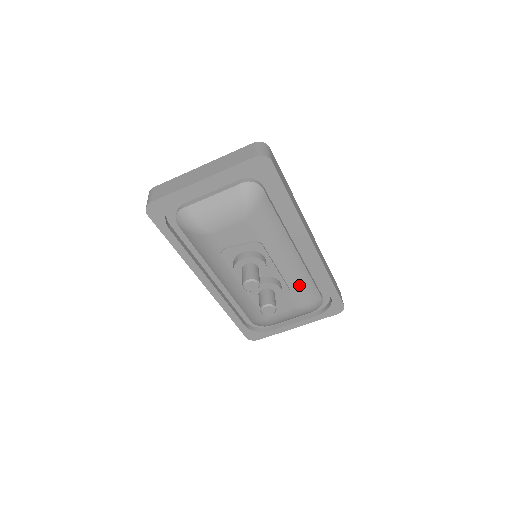
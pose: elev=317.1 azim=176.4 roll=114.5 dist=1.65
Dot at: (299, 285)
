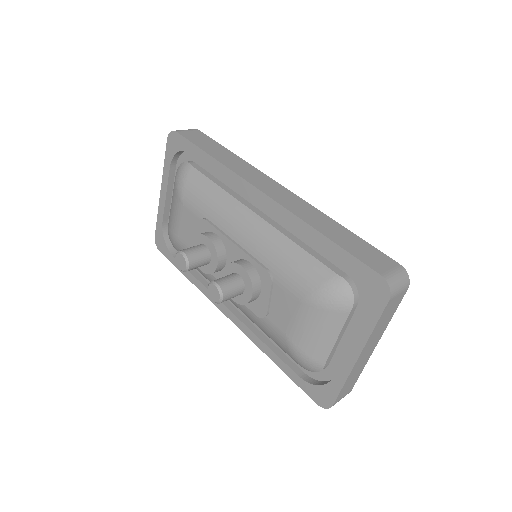
Dot at: (279, 260)
